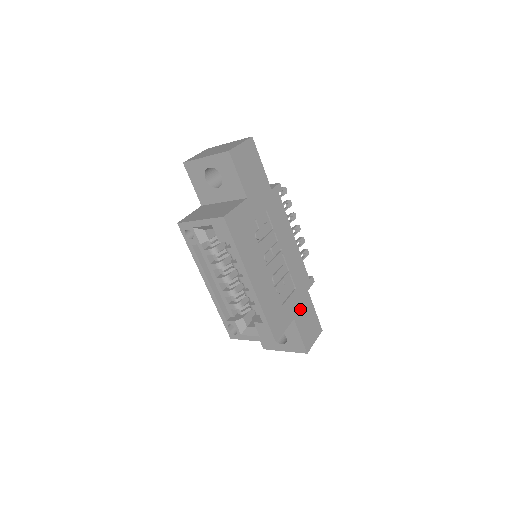
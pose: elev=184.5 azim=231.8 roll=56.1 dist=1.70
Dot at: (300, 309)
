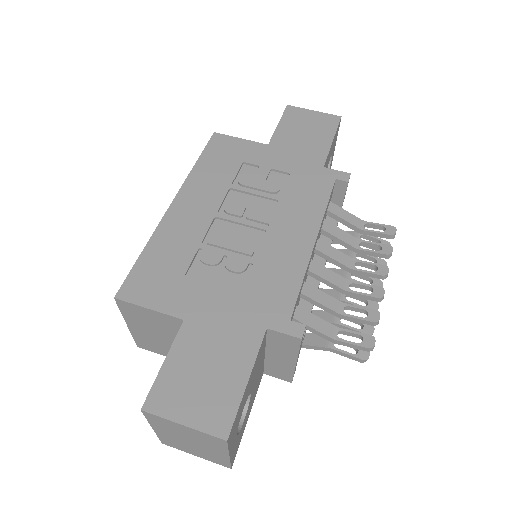
Dot at: (215, 327)
